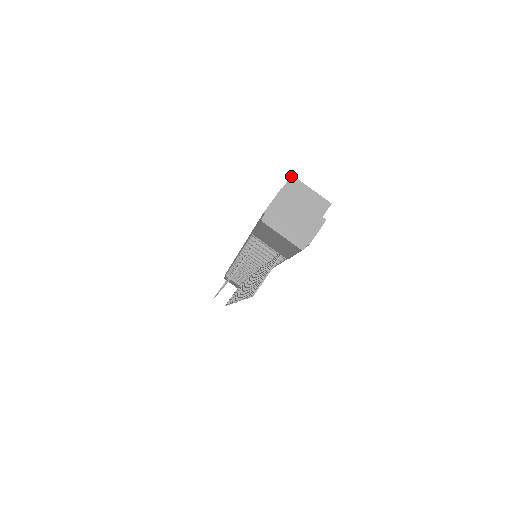
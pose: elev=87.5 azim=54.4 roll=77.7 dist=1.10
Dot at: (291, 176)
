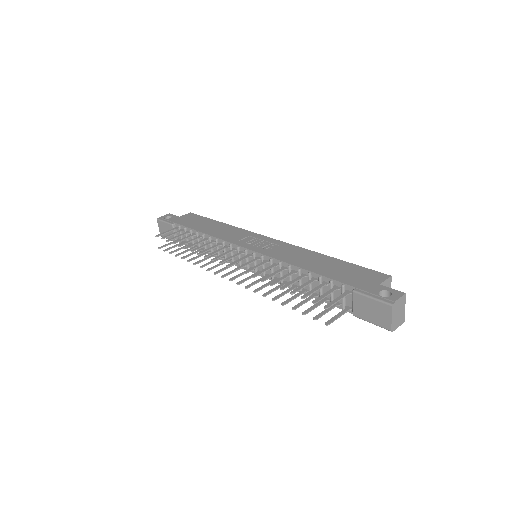
Dot at: (391, 276)
